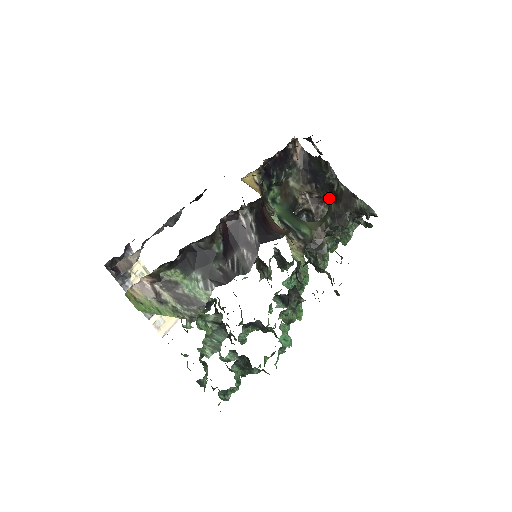
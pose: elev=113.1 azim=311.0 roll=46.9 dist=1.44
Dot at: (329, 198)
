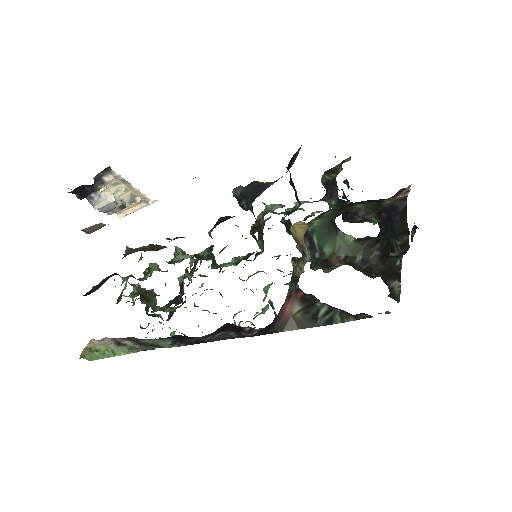
Dot at: (381, 242)
